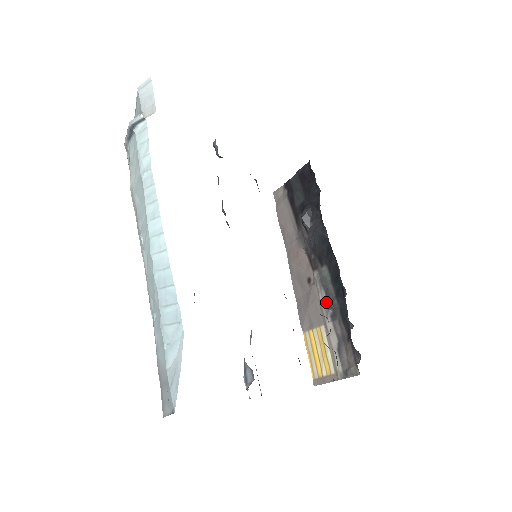
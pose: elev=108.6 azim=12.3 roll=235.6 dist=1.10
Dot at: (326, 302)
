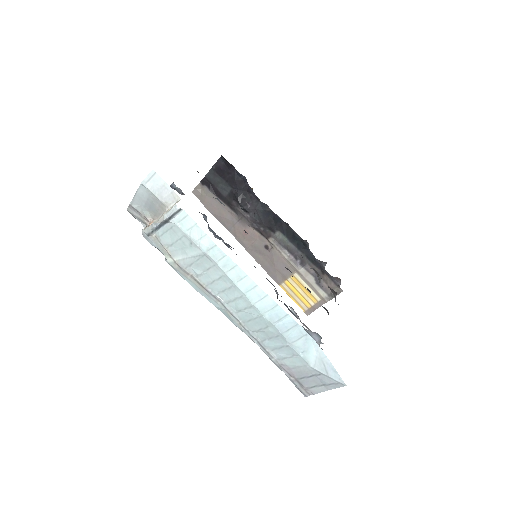
Dot at: (291, 256)
